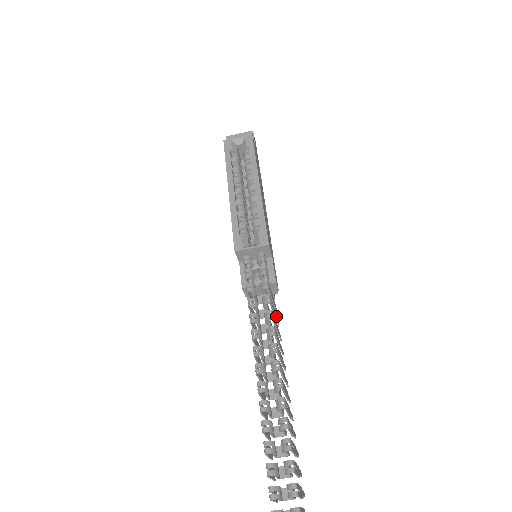
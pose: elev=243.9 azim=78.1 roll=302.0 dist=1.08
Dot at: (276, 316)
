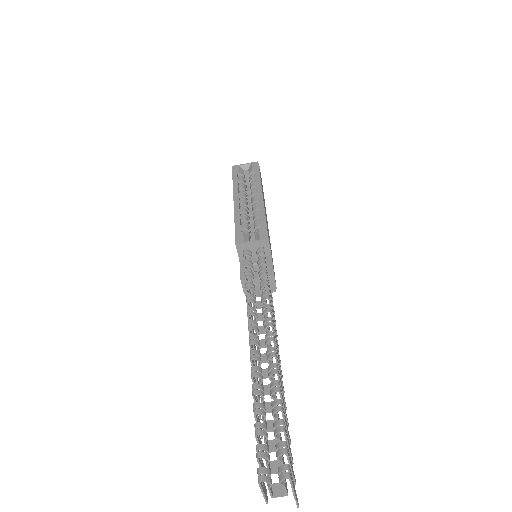
Dot at: (273, 310)
